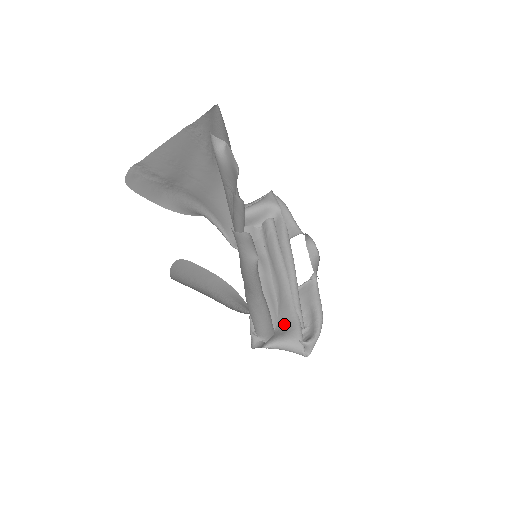
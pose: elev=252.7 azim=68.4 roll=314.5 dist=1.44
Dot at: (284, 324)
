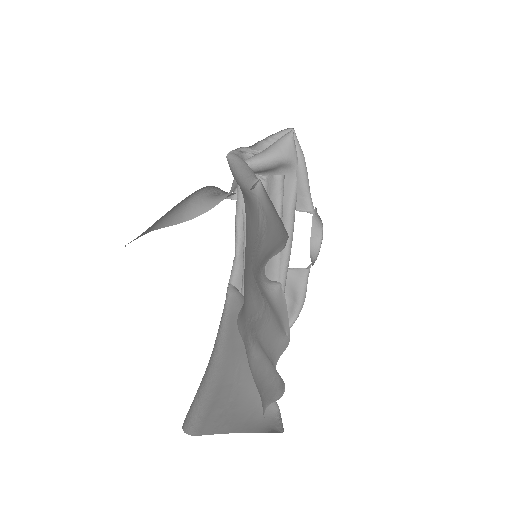
Dot at: occluded
